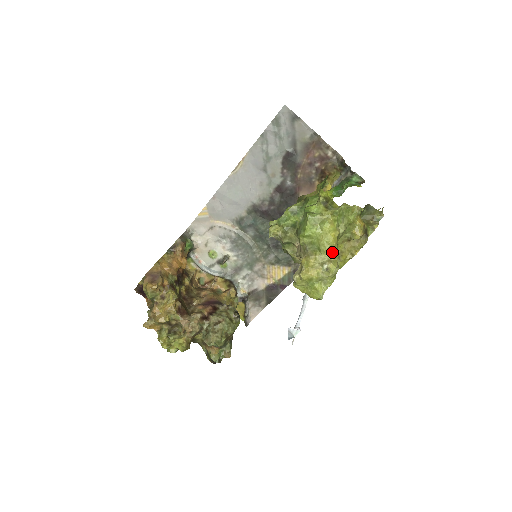
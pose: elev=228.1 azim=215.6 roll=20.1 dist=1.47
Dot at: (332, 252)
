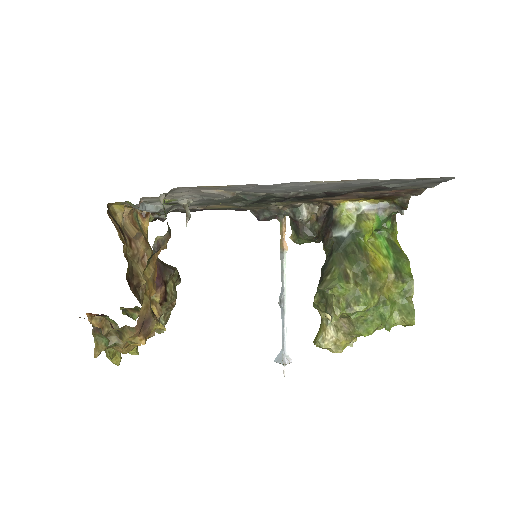
Dot at: occluded
